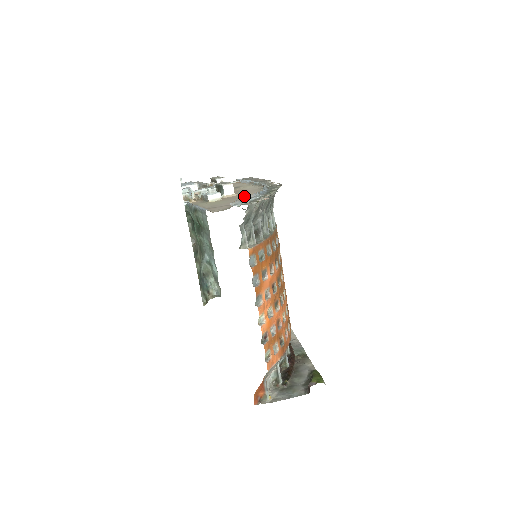
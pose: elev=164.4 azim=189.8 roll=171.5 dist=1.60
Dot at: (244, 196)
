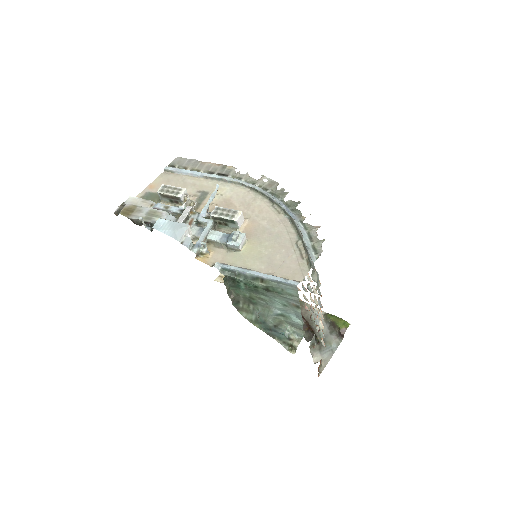
Dot at: (267, 223)
